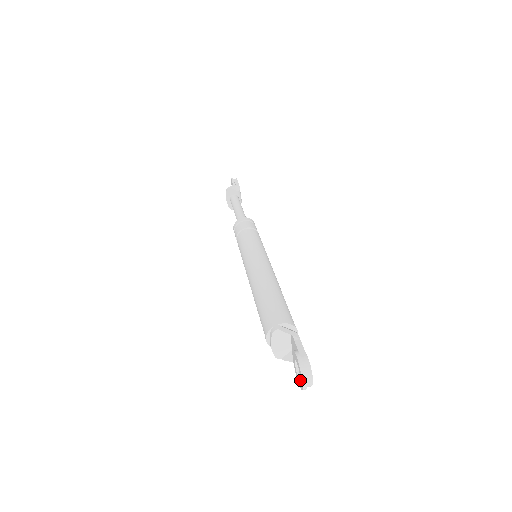
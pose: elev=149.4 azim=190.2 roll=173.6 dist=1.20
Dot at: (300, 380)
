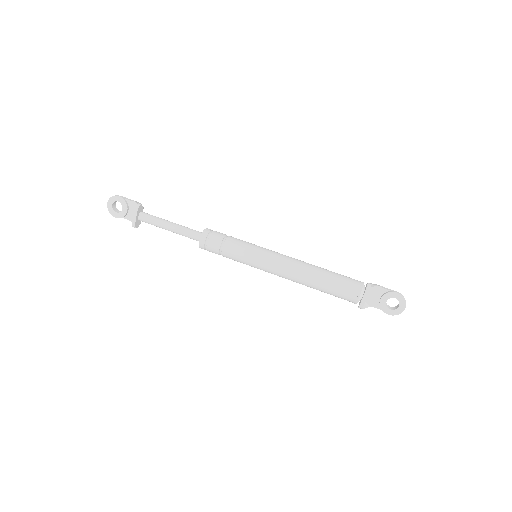
Dot at: (398, 308)
